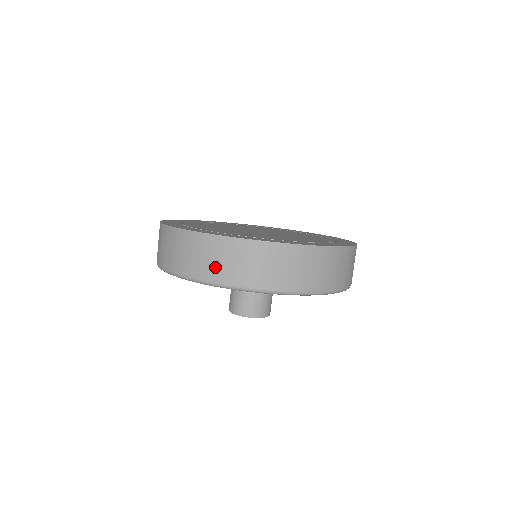
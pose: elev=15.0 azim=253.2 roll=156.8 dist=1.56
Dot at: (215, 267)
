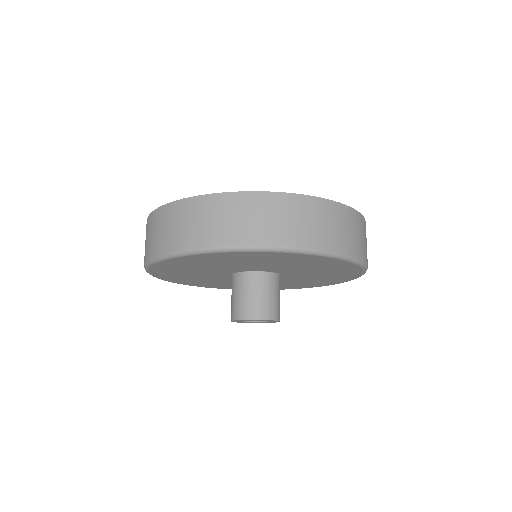
Dot at: (179, 233)
